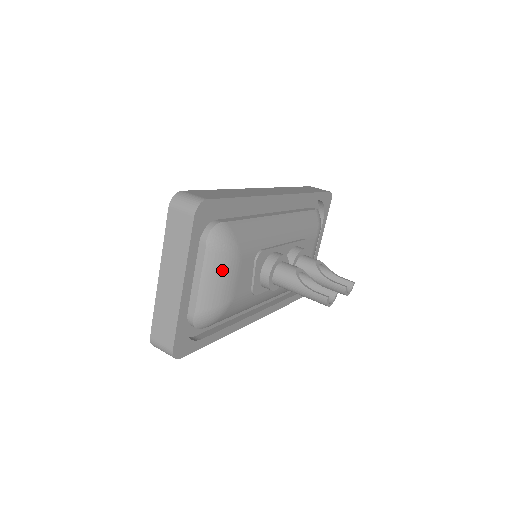
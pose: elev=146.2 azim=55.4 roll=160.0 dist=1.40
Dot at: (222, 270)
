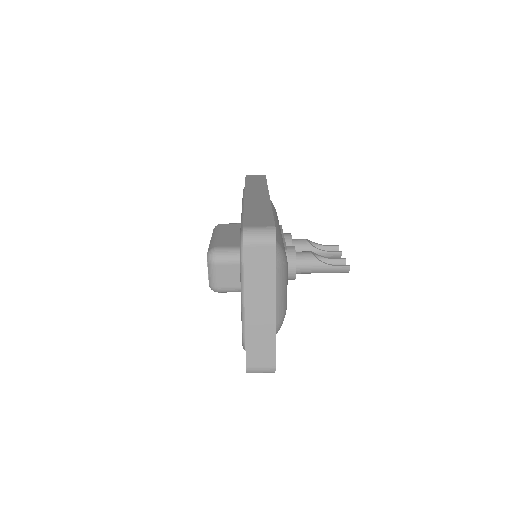
Dot at: (284, 281)
